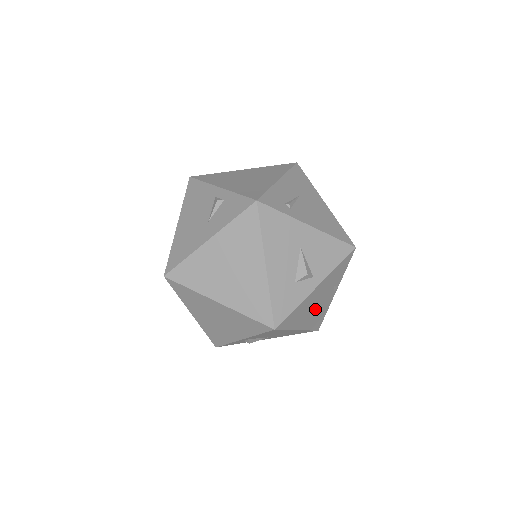
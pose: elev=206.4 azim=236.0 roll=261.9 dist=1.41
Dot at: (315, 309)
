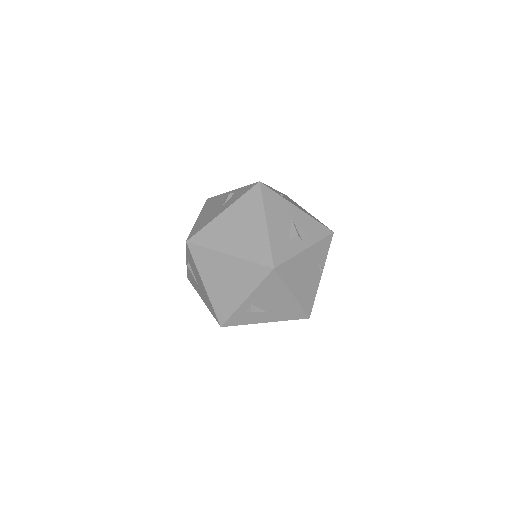
Dot at: (305, 280)
